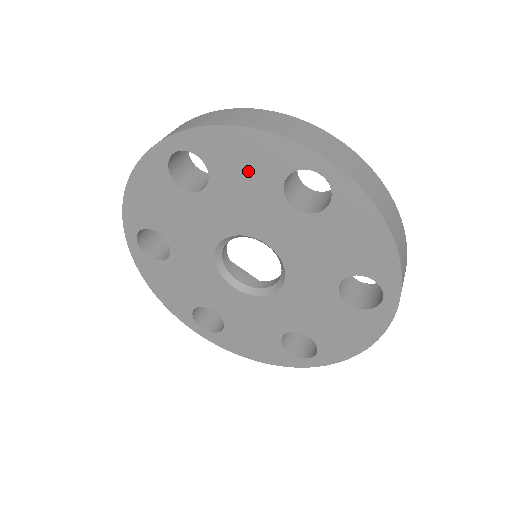
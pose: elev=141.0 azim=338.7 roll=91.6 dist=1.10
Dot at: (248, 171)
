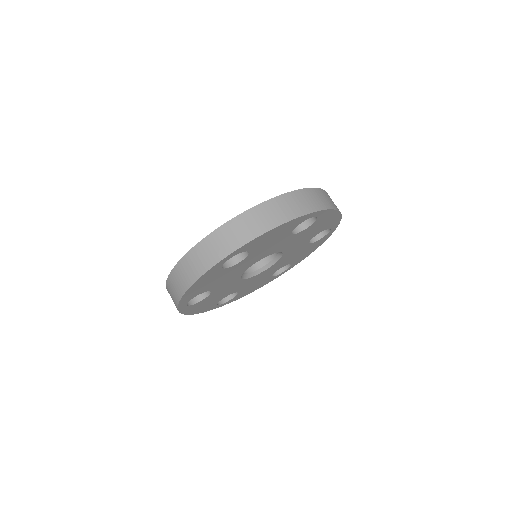
Dot at: (274, 238)
